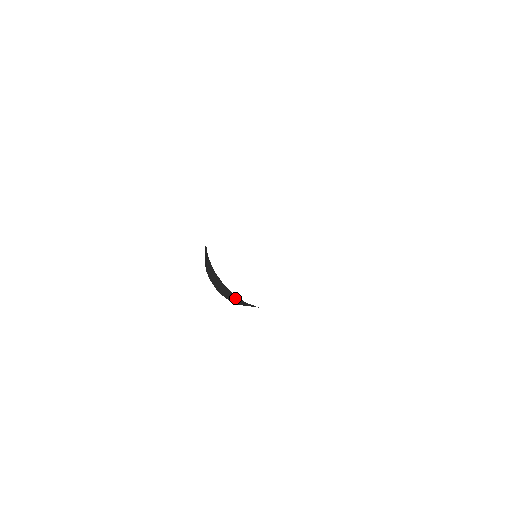
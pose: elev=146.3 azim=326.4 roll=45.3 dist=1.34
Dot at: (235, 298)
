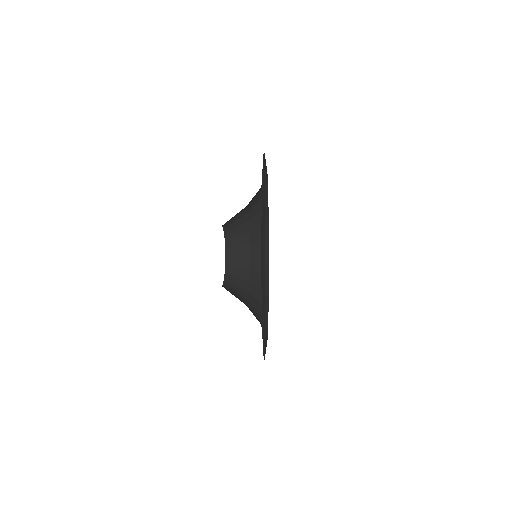
Dot at: occluded
